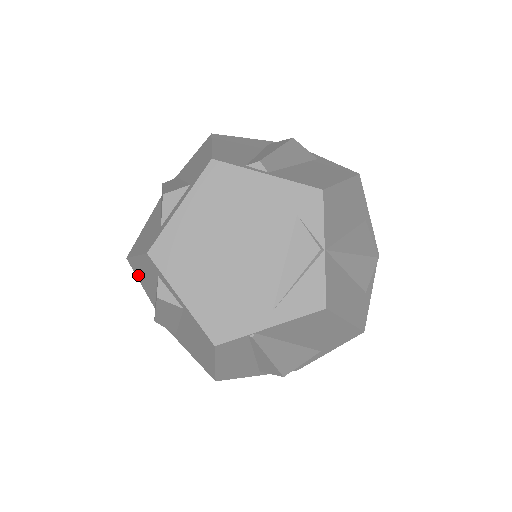
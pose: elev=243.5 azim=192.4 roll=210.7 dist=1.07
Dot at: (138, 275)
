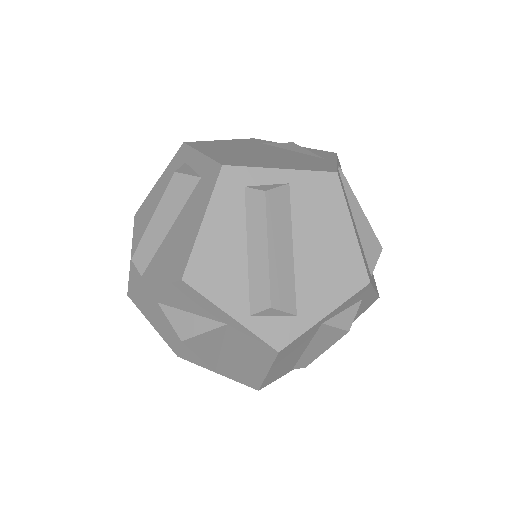
Dot at: (209, 282)
